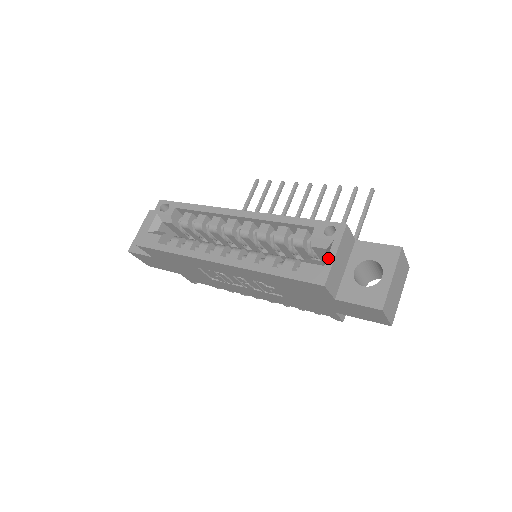
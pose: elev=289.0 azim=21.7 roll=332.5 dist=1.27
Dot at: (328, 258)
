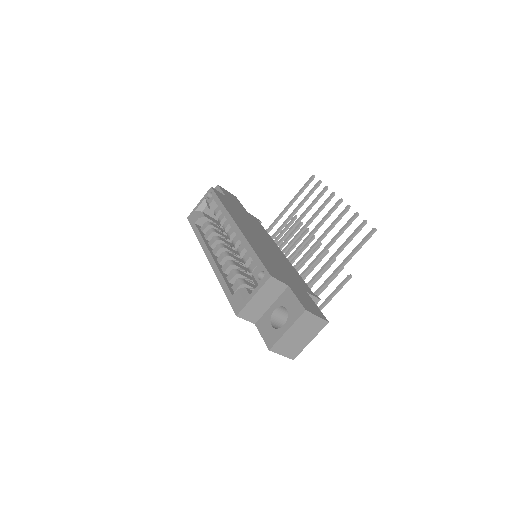
Dot at: (249, 296)
